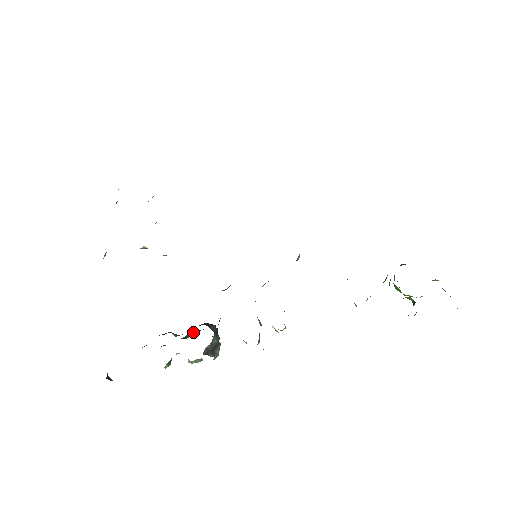
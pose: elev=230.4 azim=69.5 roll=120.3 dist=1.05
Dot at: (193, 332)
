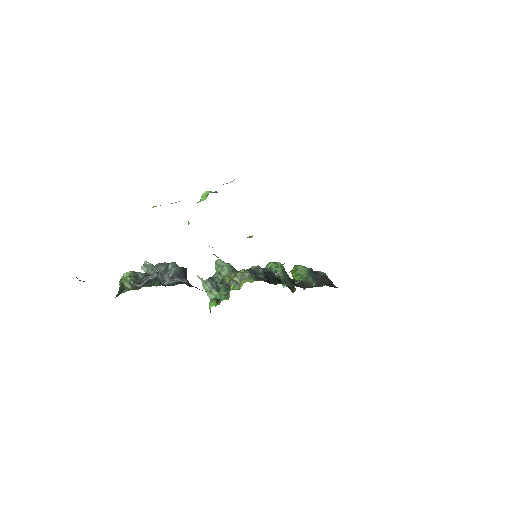
Dot at: (169, 270)
